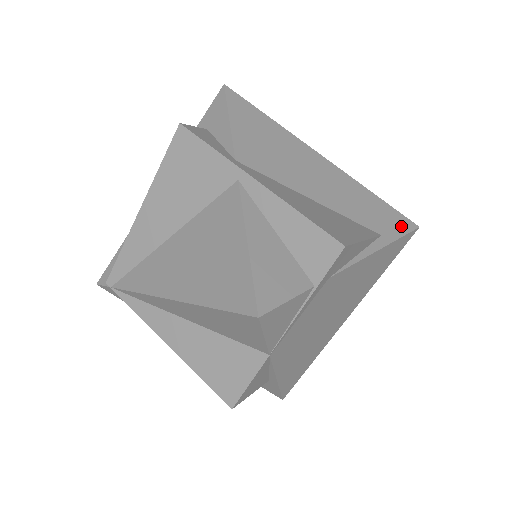
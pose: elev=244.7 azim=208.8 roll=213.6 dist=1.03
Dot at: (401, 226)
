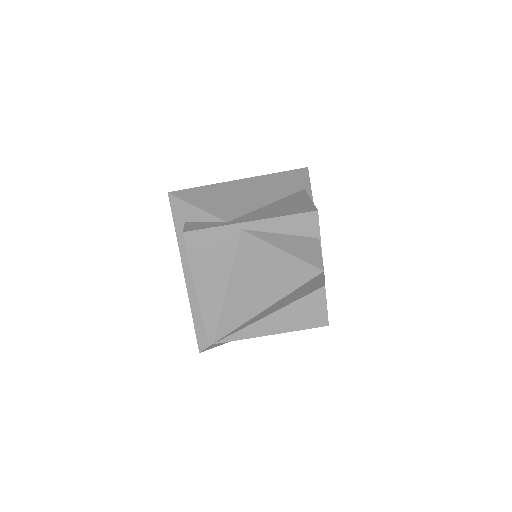
Dot at: (303, 175)
